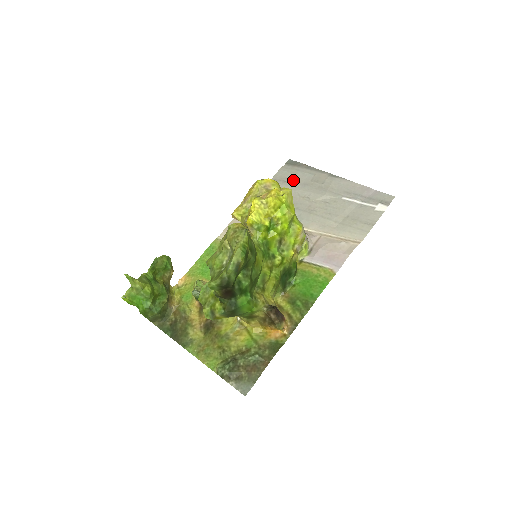
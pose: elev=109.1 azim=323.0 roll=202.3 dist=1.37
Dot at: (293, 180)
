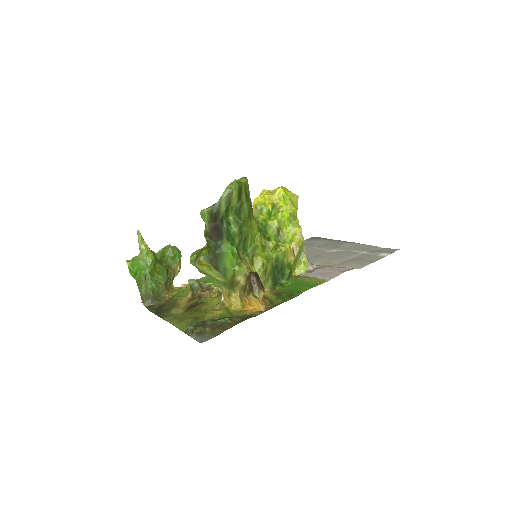
Dot at: (311, 243)
